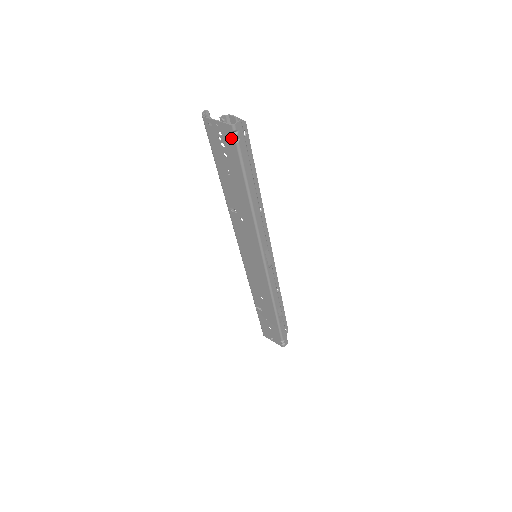
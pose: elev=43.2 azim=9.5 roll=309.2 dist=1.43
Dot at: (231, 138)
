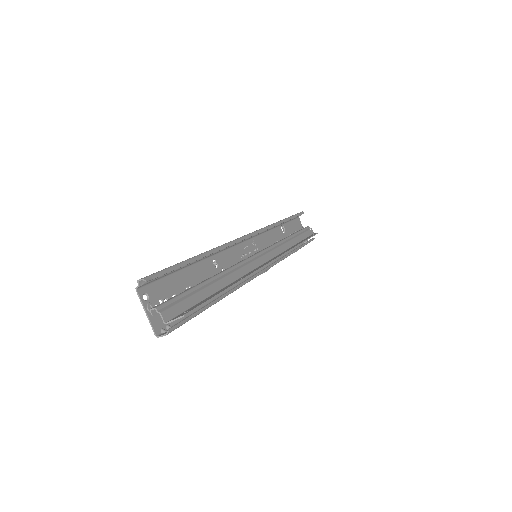
Dot at: occluded
